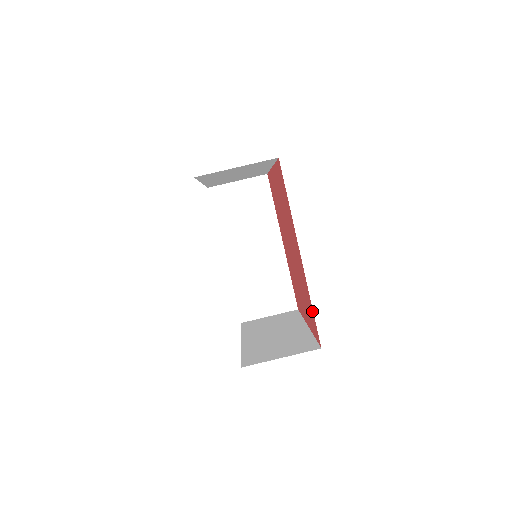
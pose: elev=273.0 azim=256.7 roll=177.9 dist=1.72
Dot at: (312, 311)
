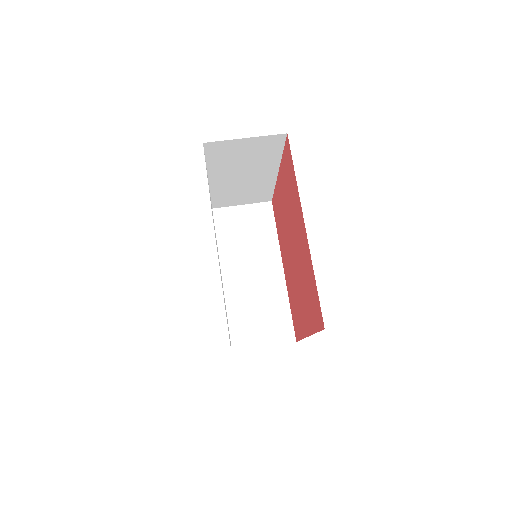
Dot at: (315, 288)
